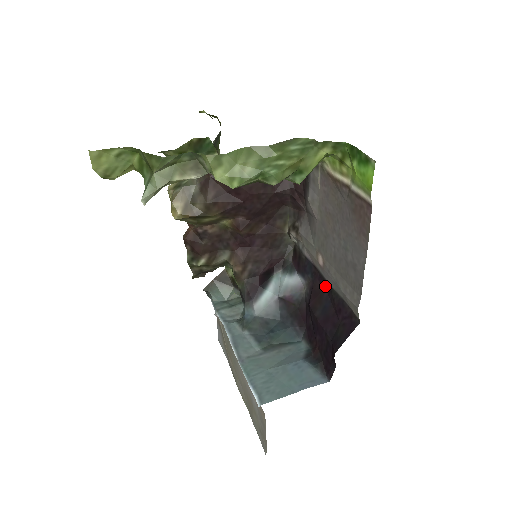
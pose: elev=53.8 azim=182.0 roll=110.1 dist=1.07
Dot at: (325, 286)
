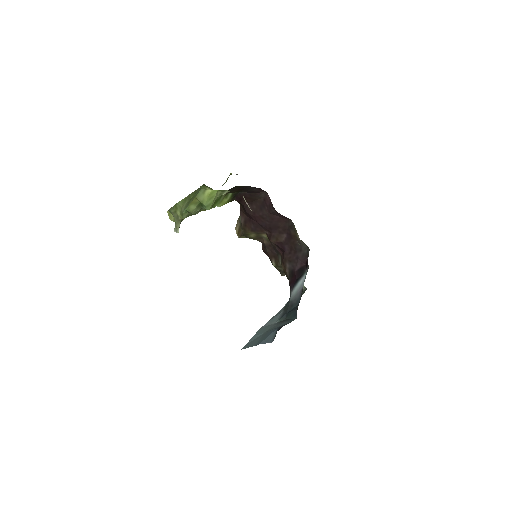
Dot at: occluded
